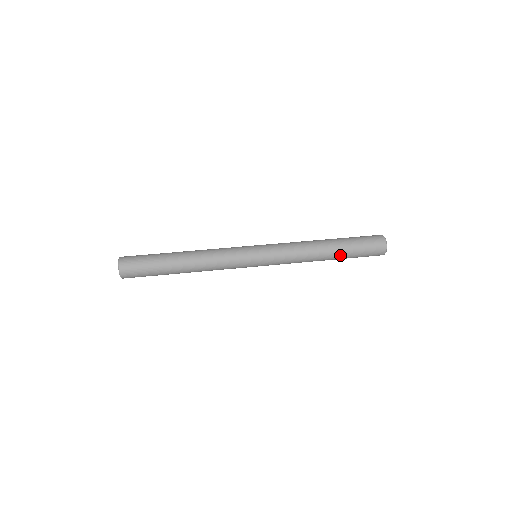
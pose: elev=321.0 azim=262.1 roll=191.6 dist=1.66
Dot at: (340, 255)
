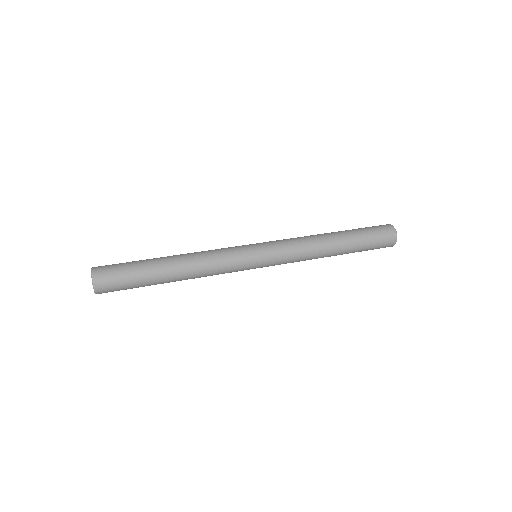
Dot at: (348, 238)
